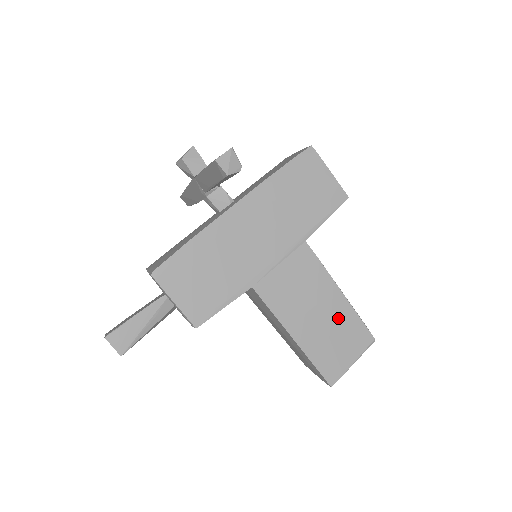
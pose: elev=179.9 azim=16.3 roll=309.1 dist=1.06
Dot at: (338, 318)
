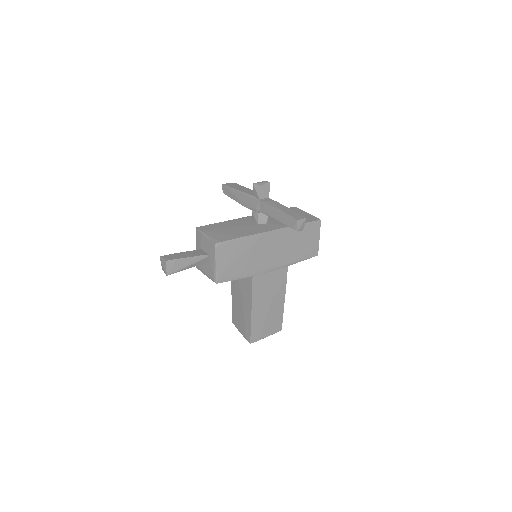
Dot at: (275, 312)
